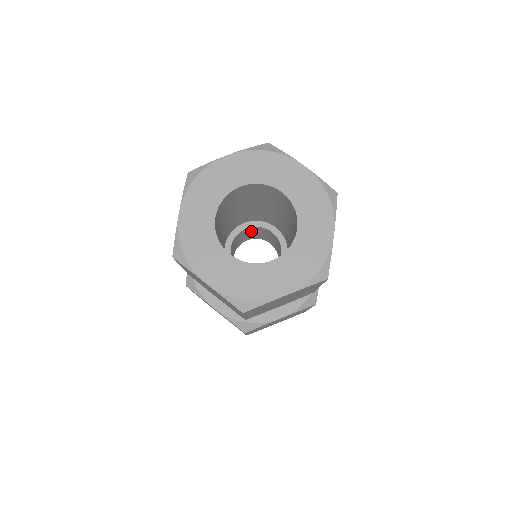
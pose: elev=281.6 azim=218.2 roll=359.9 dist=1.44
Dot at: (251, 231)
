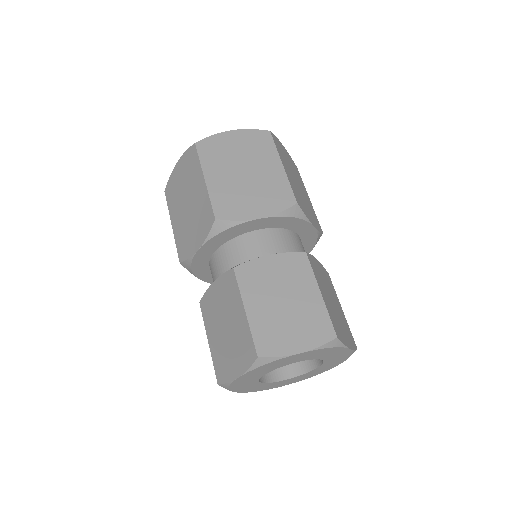
Dot at: occluded
